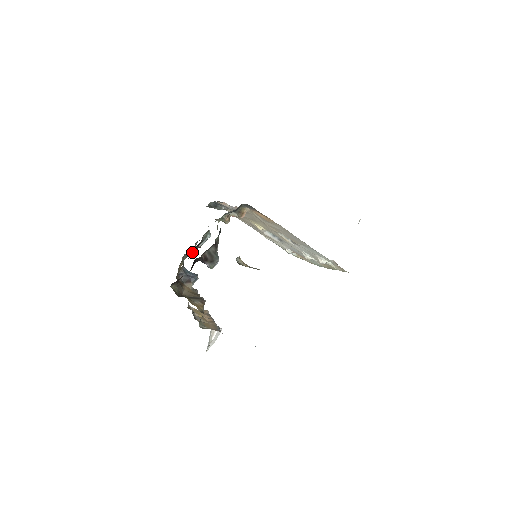
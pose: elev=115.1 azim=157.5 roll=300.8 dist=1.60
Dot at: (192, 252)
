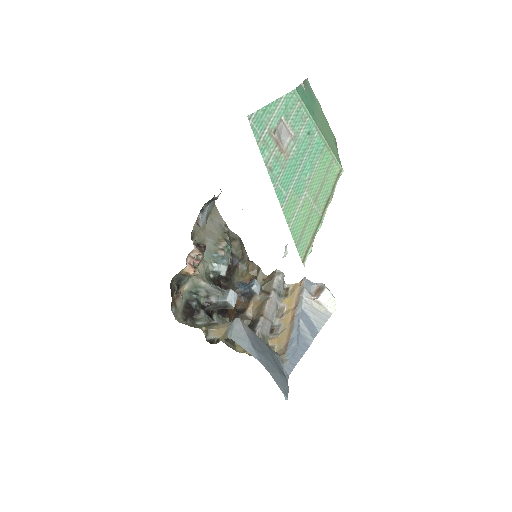
Dot at: (224, 285)
